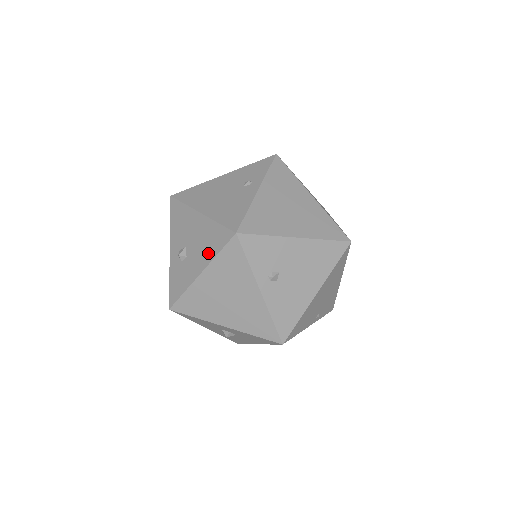
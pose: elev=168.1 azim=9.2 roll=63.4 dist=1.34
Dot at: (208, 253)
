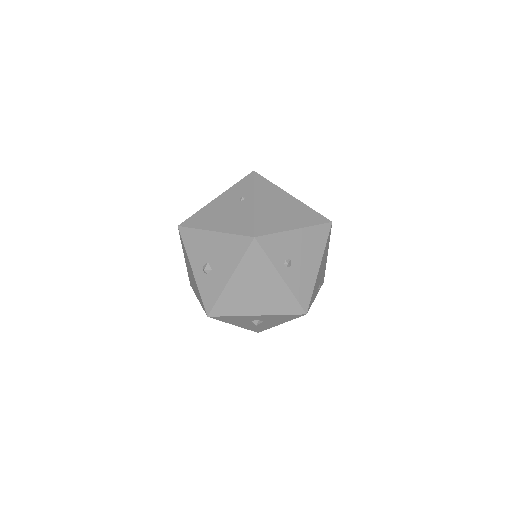
Dot at: (232, 260)
